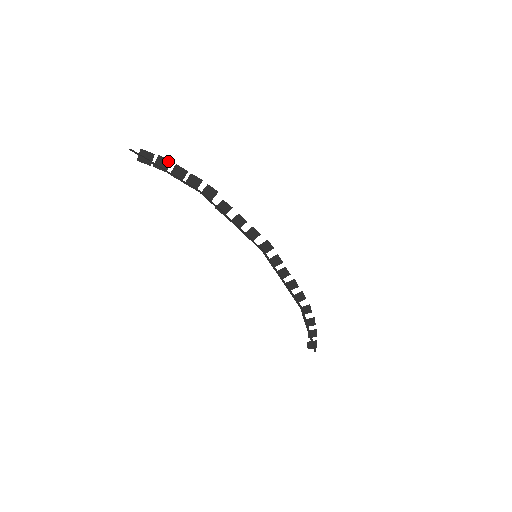
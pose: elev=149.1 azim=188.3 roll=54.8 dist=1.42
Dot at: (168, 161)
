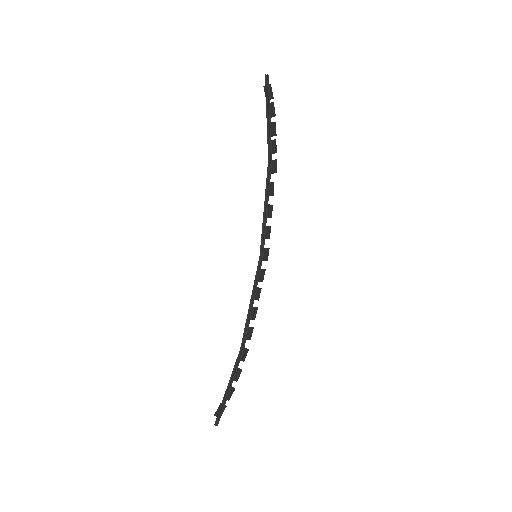
Dot at: (274, 113)
